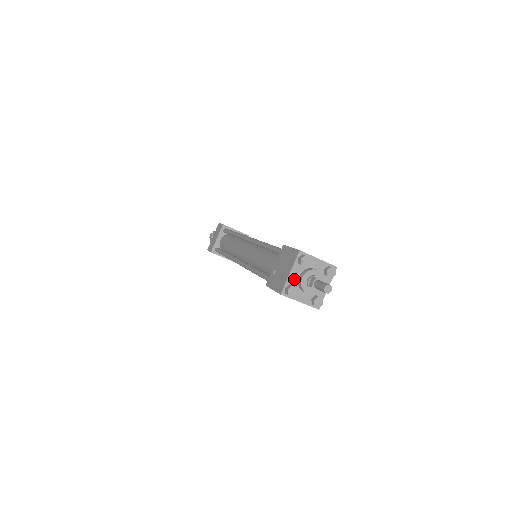
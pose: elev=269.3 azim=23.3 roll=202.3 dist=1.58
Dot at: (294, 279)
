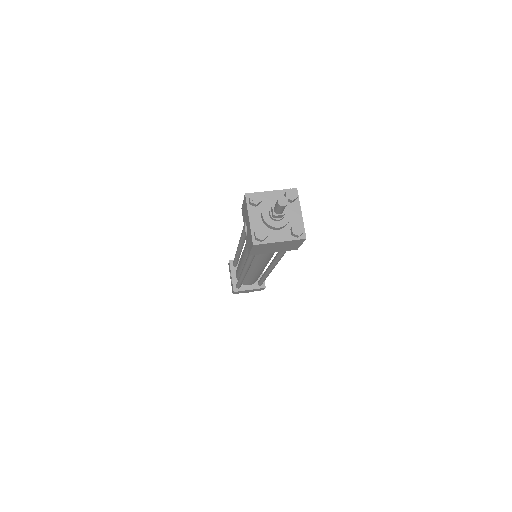
Dot at: (267, 199)
